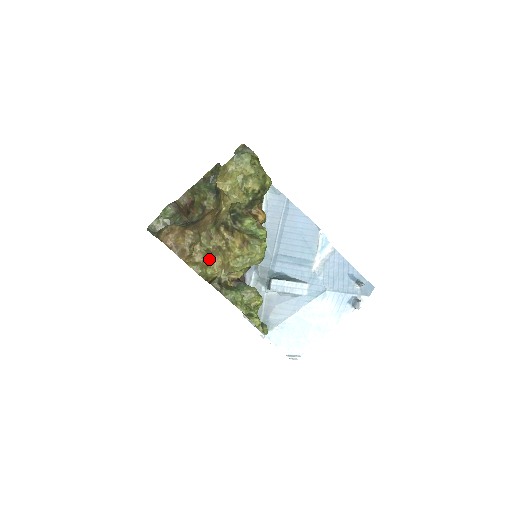
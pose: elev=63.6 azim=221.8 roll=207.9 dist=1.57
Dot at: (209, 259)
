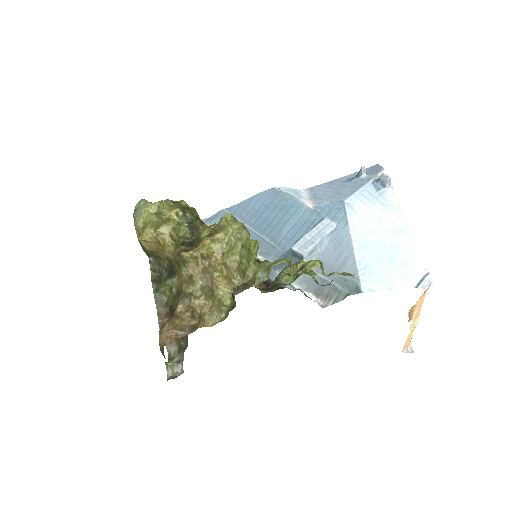
Dot at: (213, 294)
